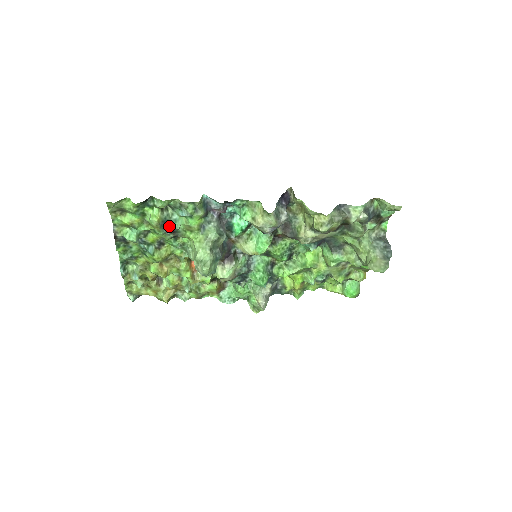
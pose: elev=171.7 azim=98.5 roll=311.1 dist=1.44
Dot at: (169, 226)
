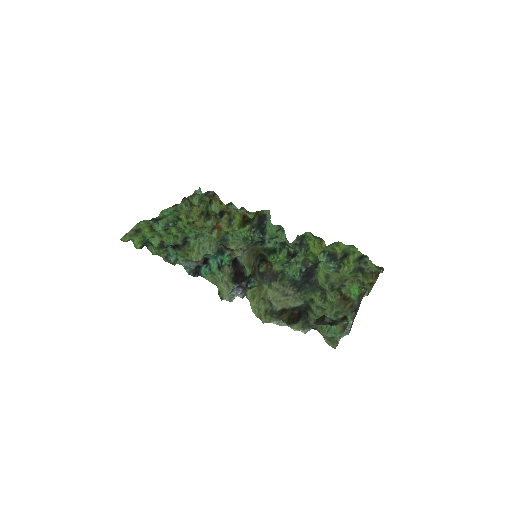
Dot at: (172, 246)
